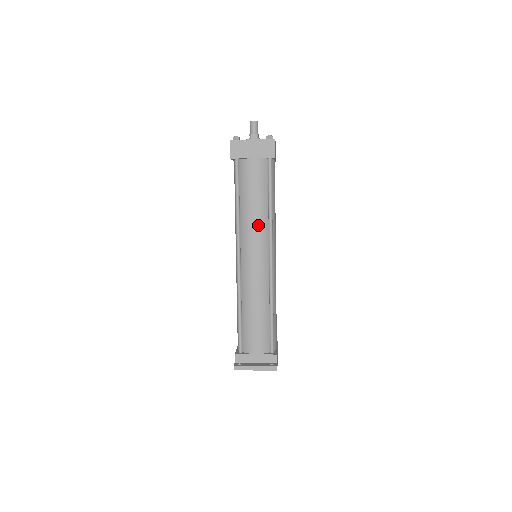
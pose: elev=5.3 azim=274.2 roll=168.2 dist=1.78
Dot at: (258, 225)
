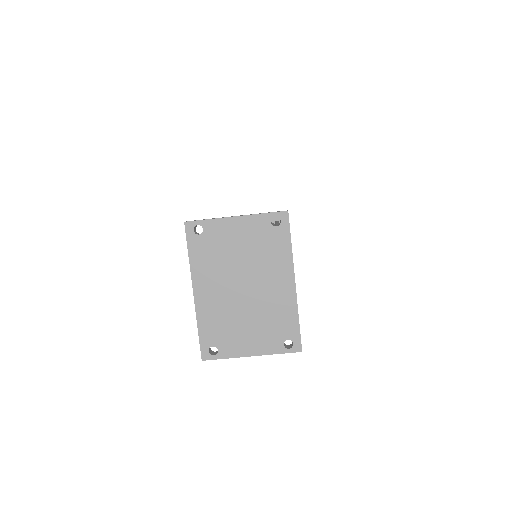
Dot at: occluded
